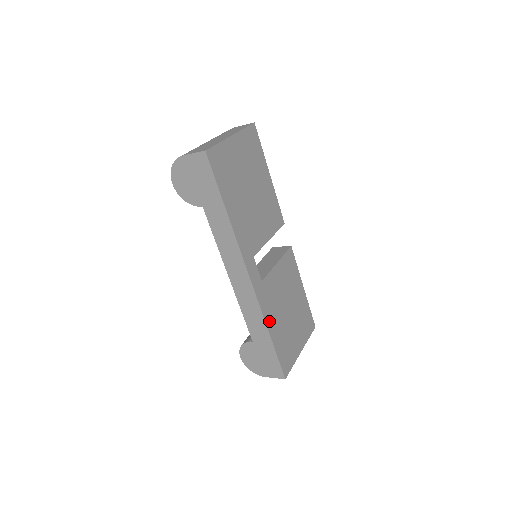
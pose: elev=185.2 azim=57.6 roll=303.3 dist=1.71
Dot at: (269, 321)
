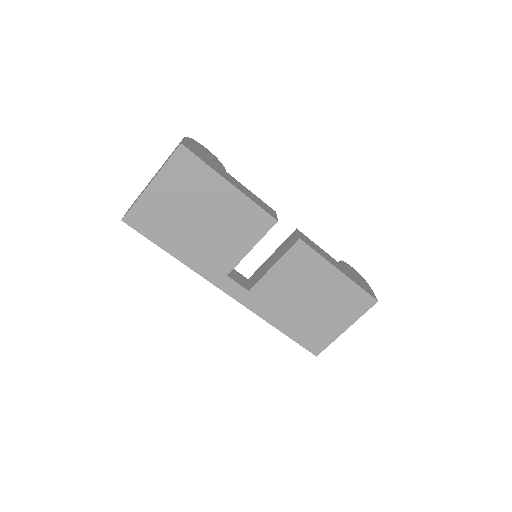
Dot at: (273, 319)
